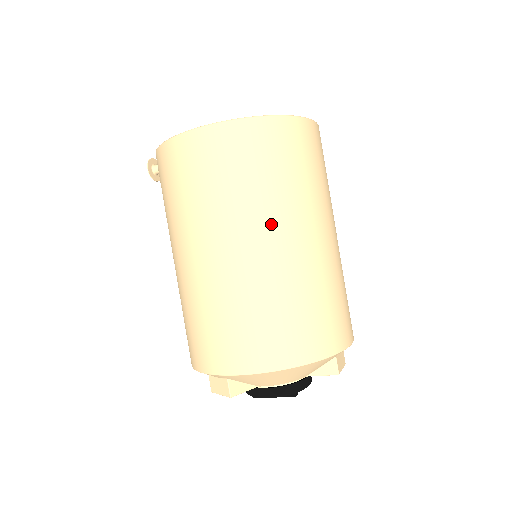
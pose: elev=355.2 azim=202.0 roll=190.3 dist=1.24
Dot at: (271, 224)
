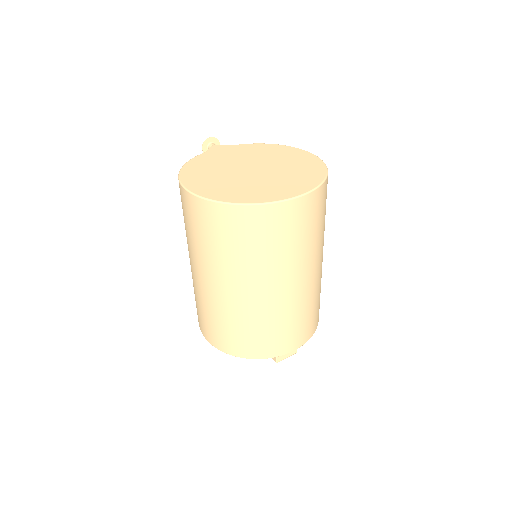
Dot at: (224, 277)
